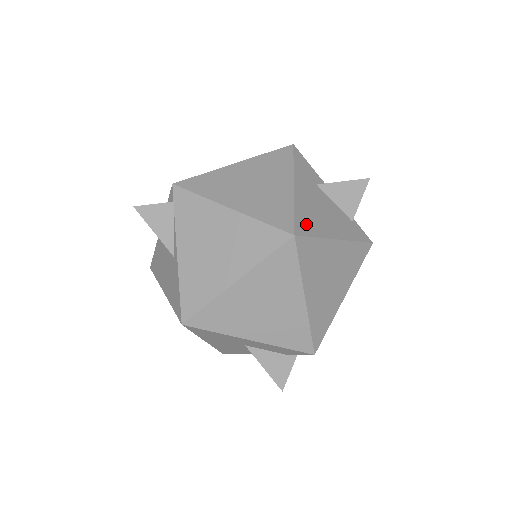
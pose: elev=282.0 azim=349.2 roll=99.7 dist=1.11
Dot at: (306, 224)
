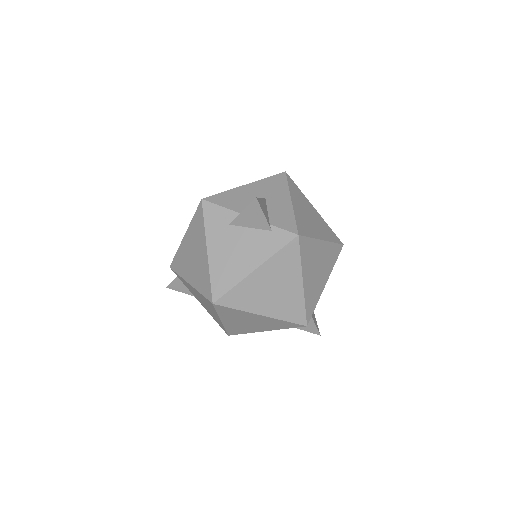
Dot at: (222, 283)
